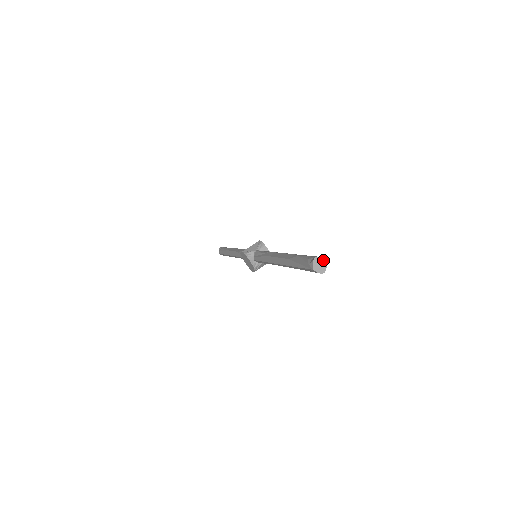
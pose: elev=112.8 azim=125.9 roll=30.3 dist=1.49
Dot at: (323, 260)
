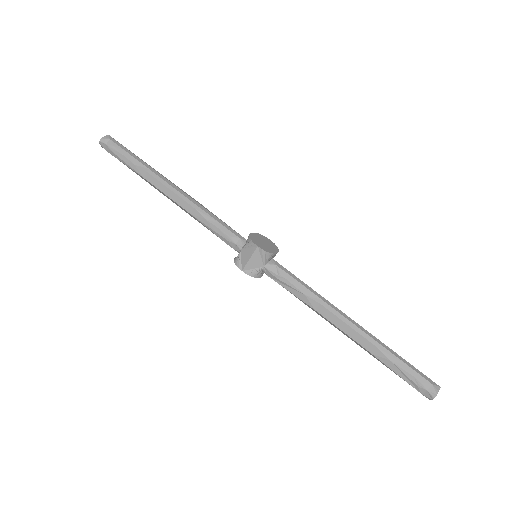
Dot at: occluded
